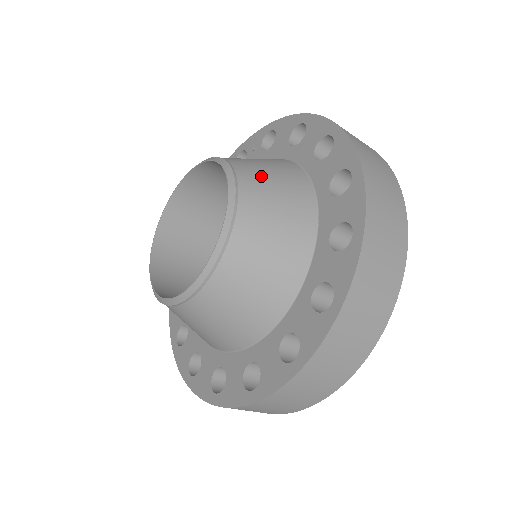
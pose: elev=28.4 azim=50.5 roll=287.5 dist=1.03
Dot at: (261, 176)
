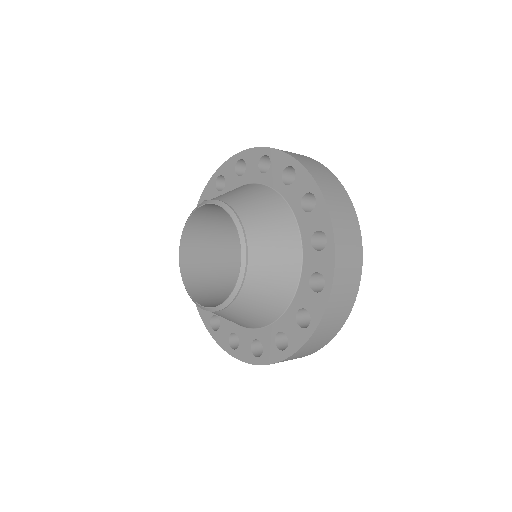
Dot at: (253, 209)
